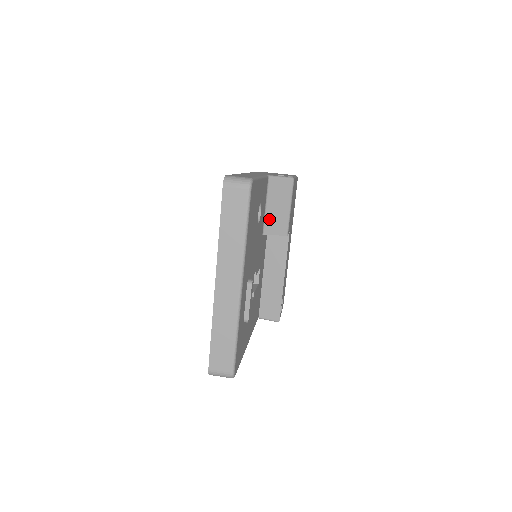
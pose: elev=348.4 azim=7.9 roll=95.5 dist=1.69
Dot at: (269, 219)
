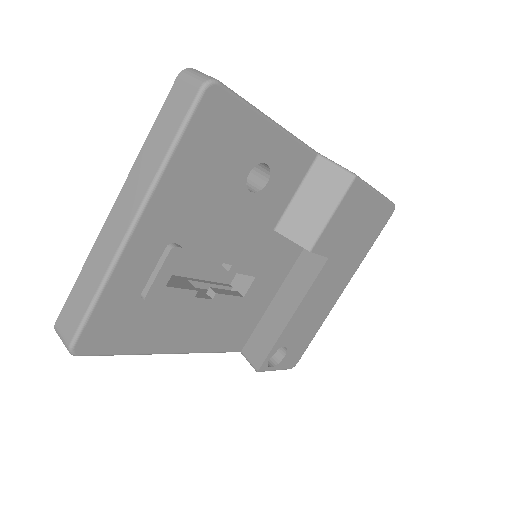
Dot at: (293, 214)
